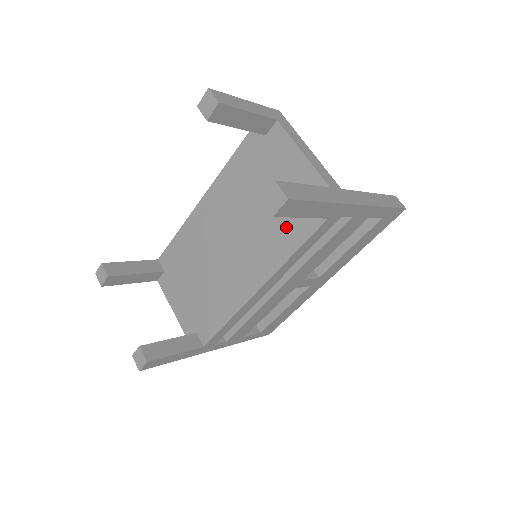
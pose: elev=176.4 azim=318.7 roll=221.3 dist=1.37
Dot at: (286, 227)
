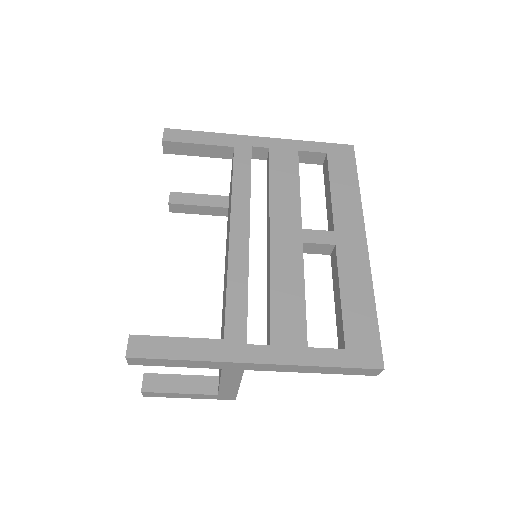
Dot at: occluded
